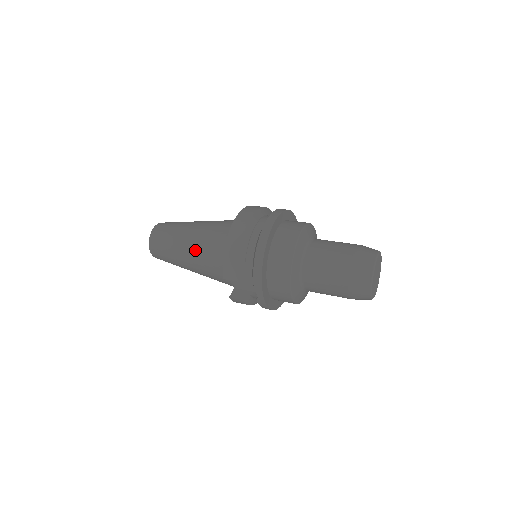
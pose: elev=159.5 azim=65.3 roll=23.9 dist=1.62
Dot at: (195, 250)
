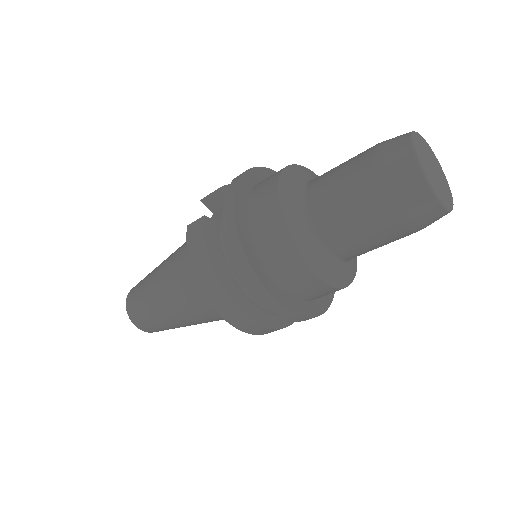
Dot at: occluded
